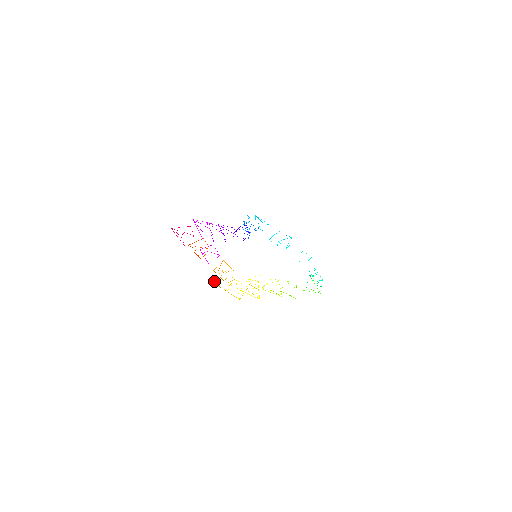
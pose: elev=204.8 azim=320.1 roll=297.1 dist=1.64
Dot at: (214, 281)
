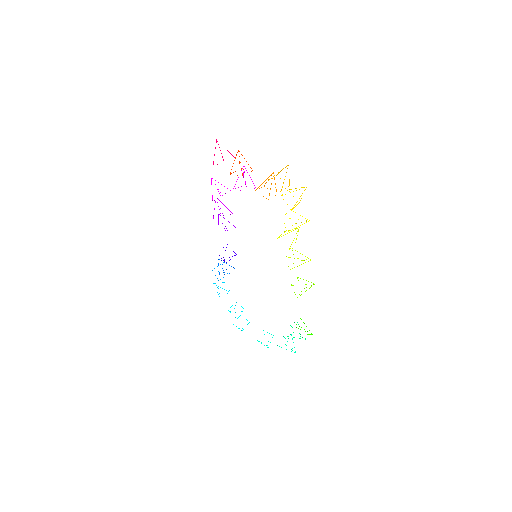
Dot at: occluded
